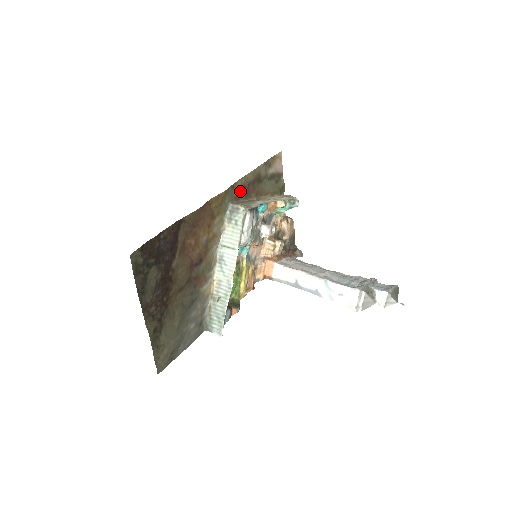
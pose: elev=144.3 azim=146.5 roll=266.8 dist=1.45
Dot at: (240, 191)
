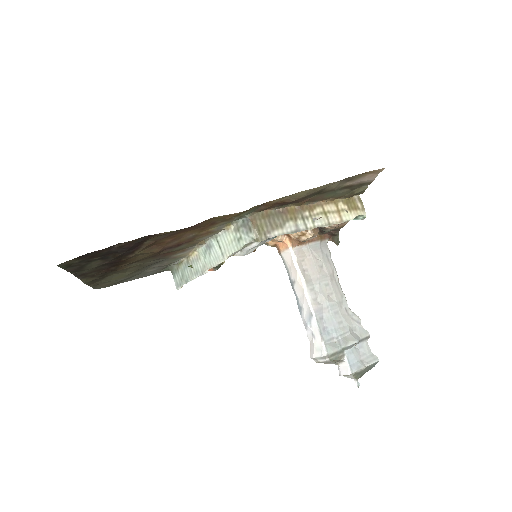
Dot at: (275, 204)
